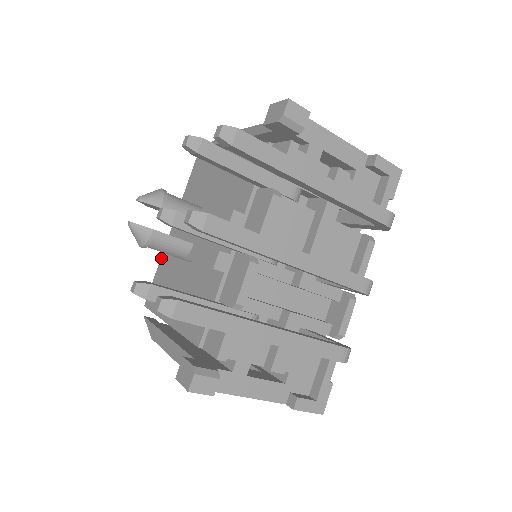
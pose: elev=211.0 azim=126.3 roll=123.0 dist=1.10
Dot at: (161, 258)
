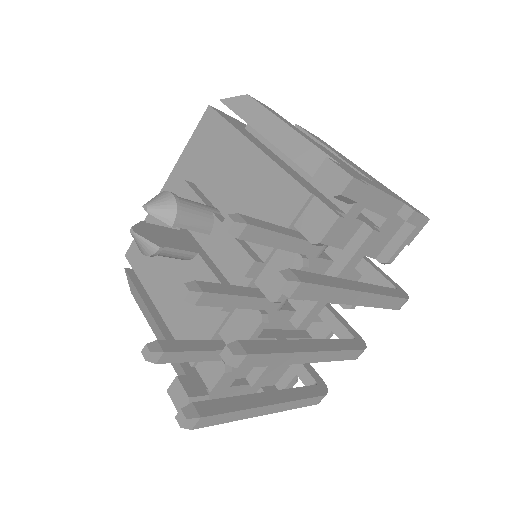
Dot at: occluded
